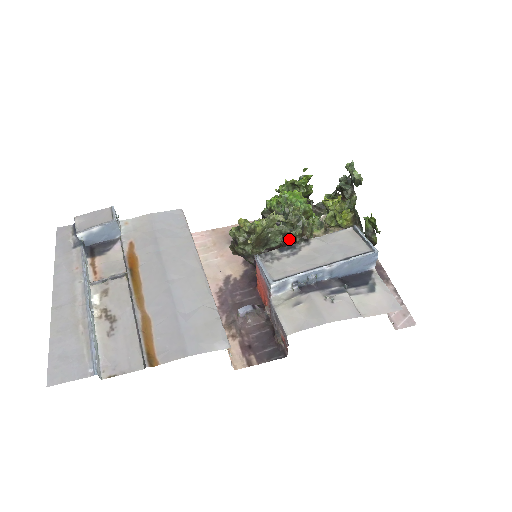
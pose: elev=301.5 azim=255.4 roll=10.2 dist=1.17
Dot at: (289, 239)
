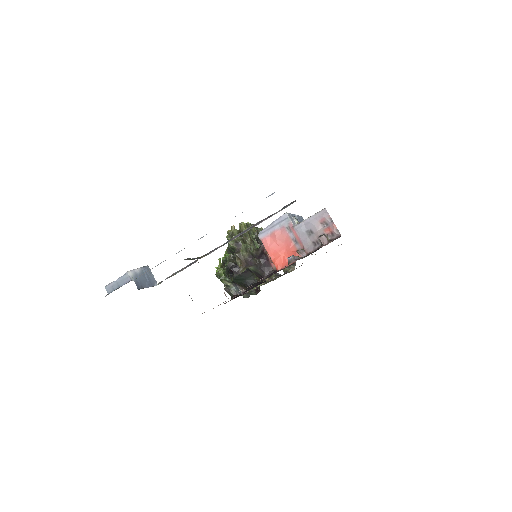
Dot at: occluded
